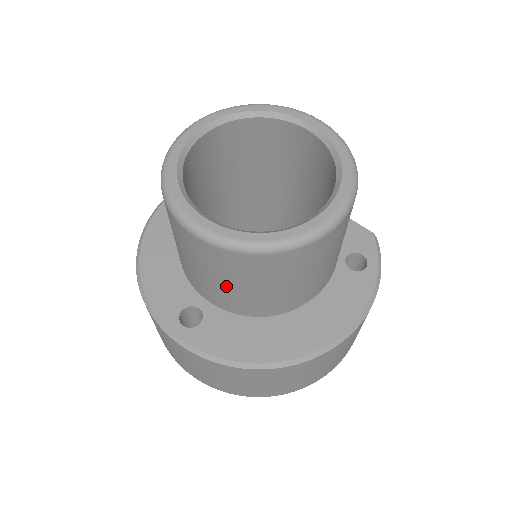
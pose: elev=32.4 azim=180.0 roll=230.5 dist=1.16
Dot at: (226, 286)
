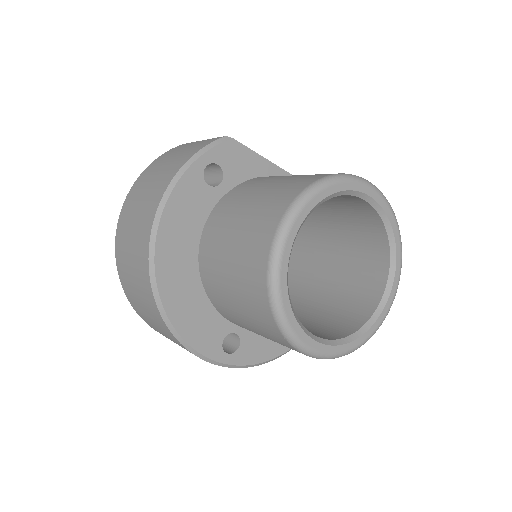
Dot at: occluded
